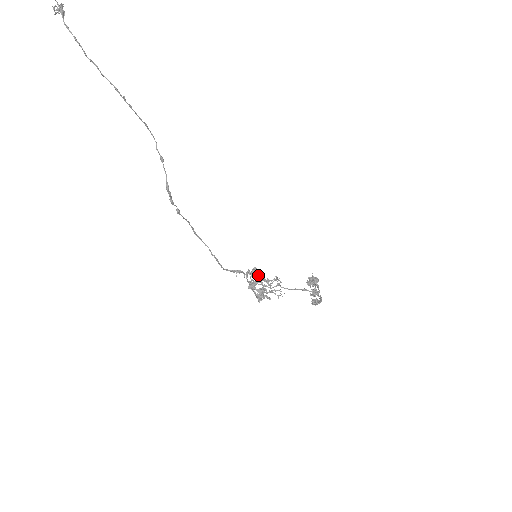
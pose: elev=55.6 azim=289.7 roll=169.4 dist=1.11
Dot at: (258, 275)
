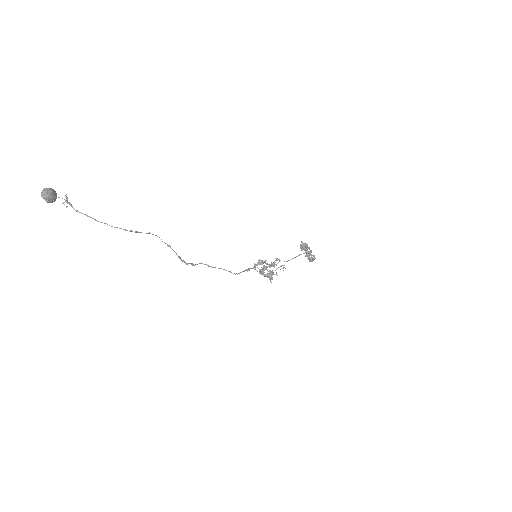
Dot at: occluded
